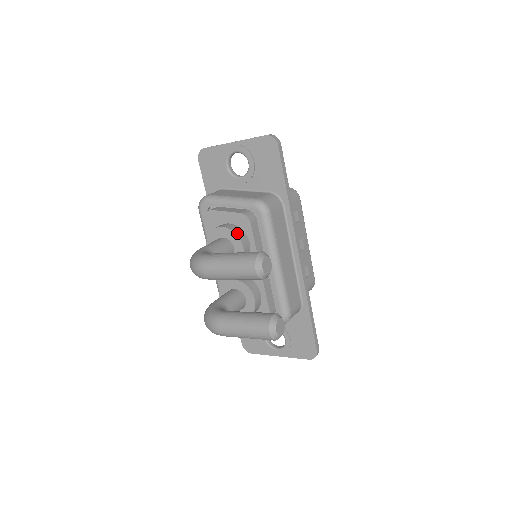
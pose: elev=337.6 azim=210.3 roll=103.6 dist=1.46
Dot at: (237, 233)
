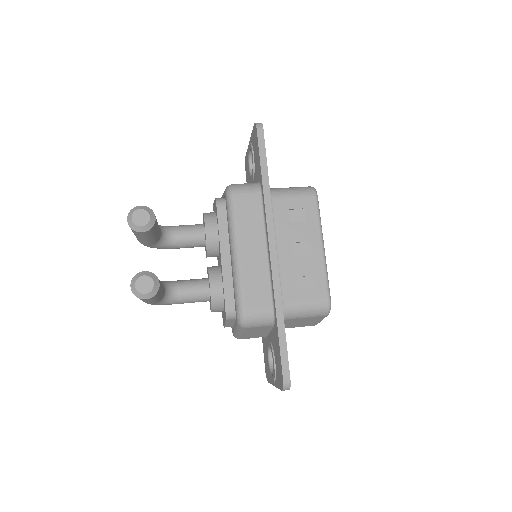
Dot at: (206, 217)
